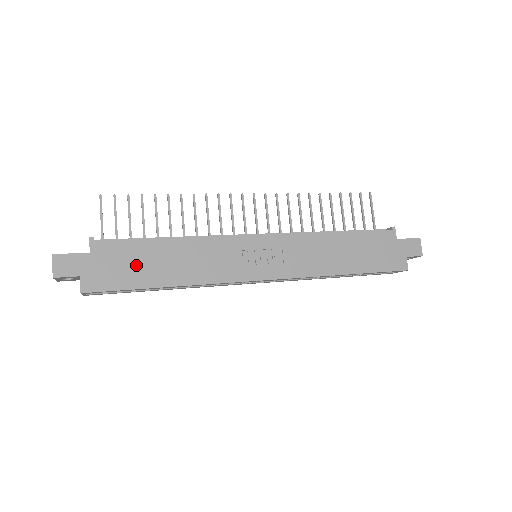
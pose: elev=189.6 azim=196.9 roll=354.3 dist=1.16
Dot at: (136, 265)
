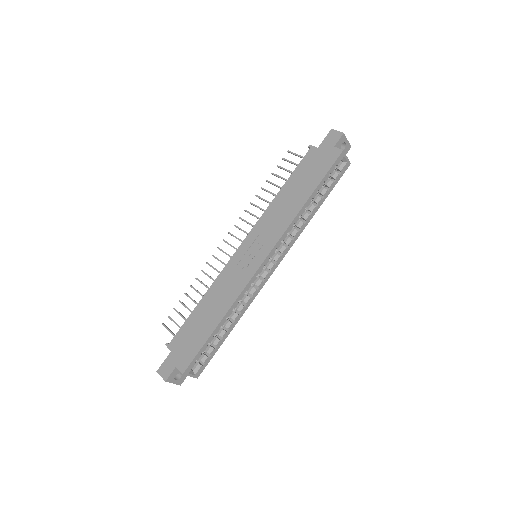
Dot at: (196, 331)
